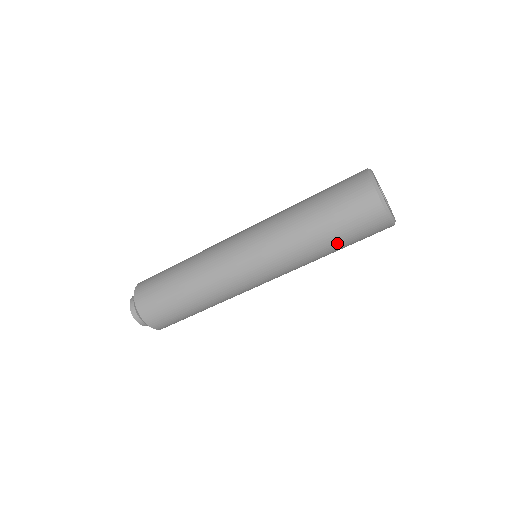
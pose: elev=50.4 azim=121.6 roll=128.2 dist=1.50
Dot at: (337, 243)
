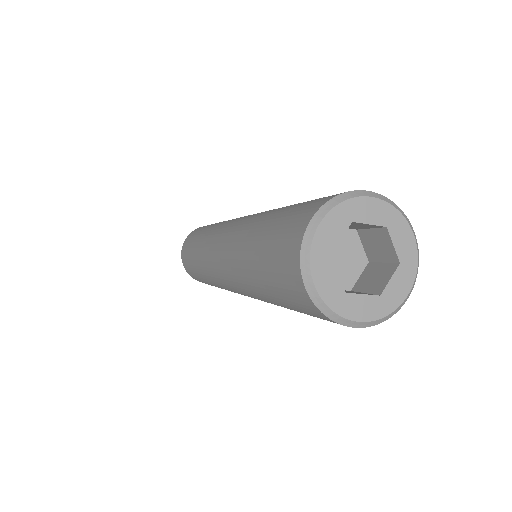
Dot at: (282, 304)
